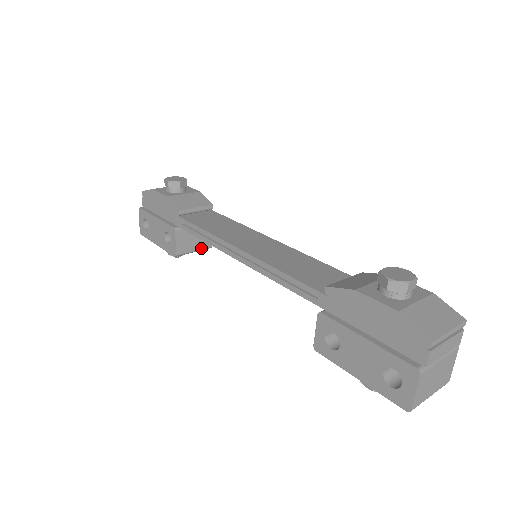
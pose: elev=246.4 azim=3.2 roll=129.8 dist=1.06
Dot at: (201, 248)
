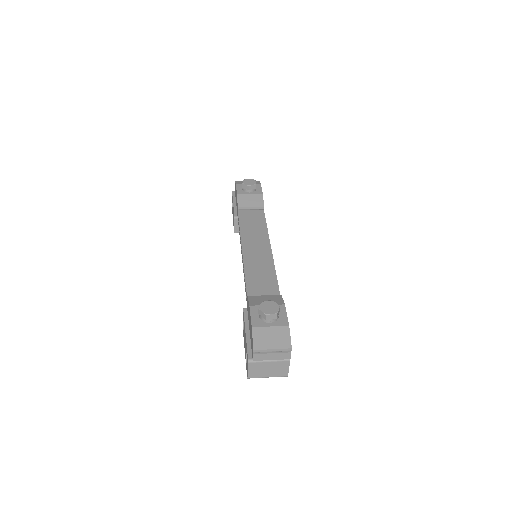
Dot at: occluded
